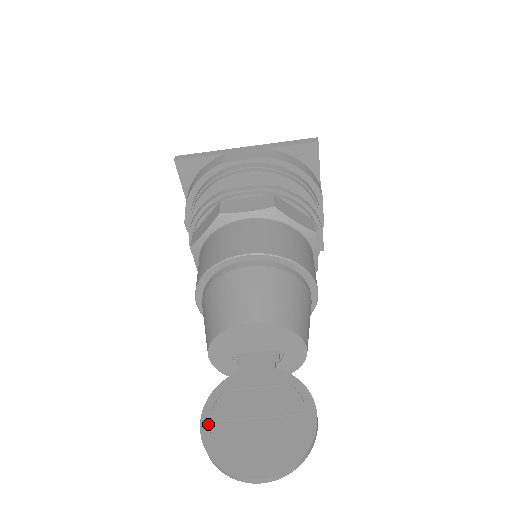
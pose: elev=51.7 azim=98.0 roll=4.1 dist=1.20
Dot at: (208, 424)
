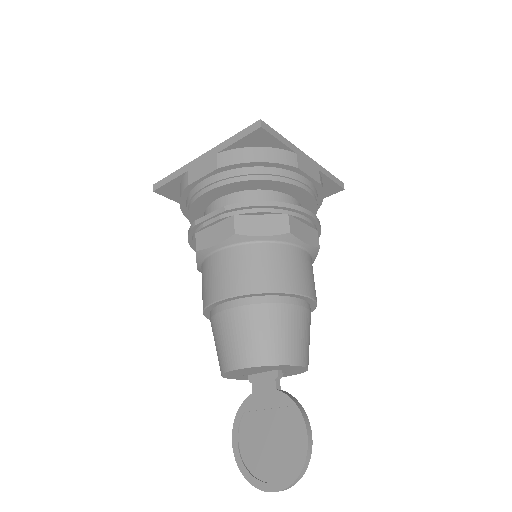
Dot at: (237, 443)
